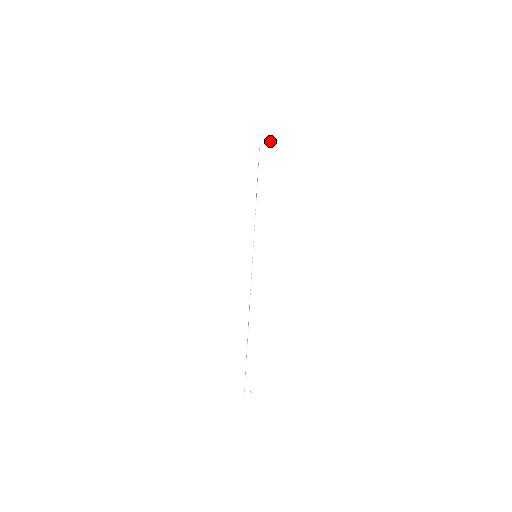
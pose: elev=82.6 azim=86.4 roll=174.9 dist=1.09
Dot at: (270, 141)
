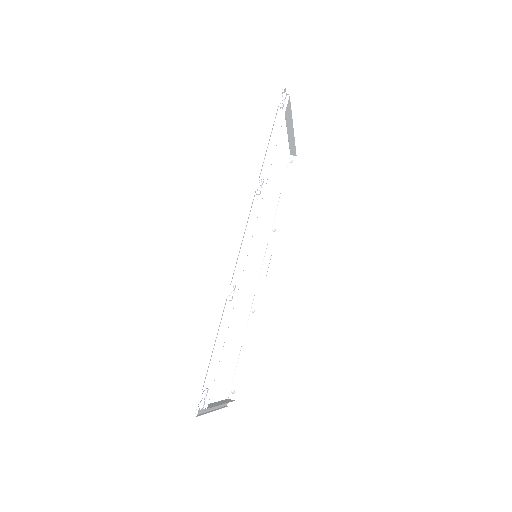
Dot at: (294, 156)
